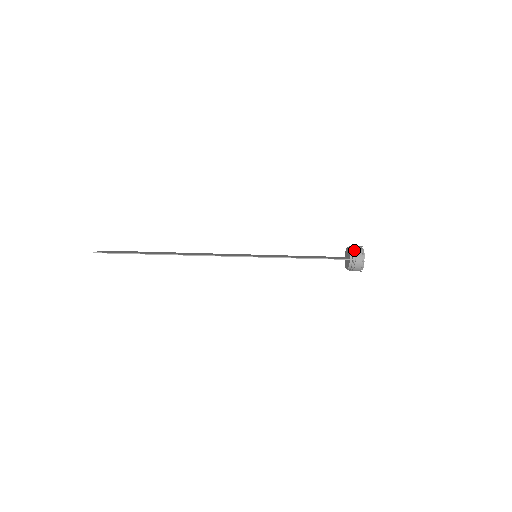
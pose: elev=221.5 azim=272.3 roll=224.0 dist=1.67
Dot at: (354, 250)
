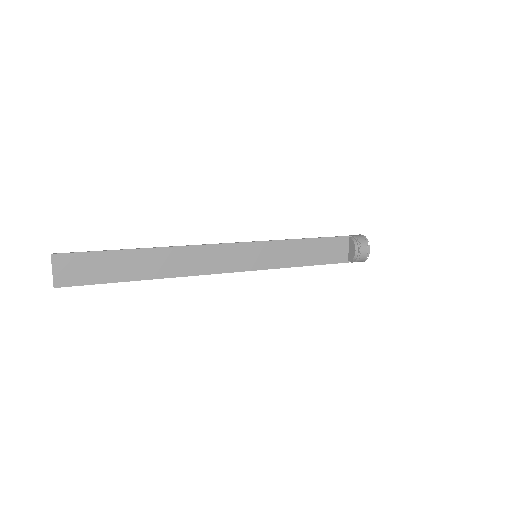
Dot at: (358, 260)
